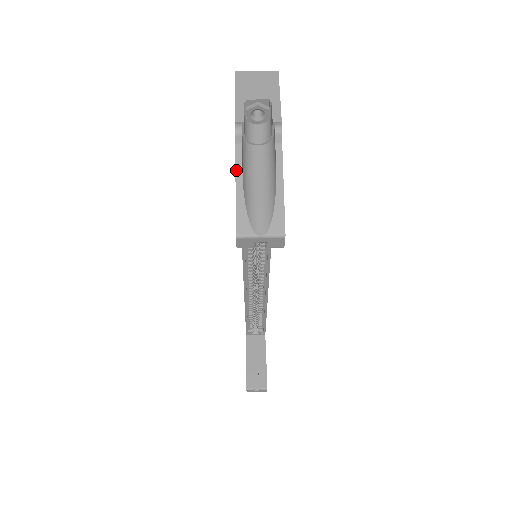
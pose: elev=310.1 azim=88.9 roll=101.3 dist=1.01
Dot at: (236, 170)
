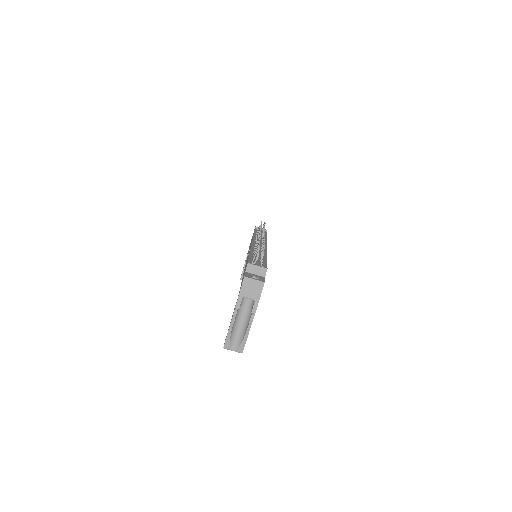
Dot at: (230, 325)
